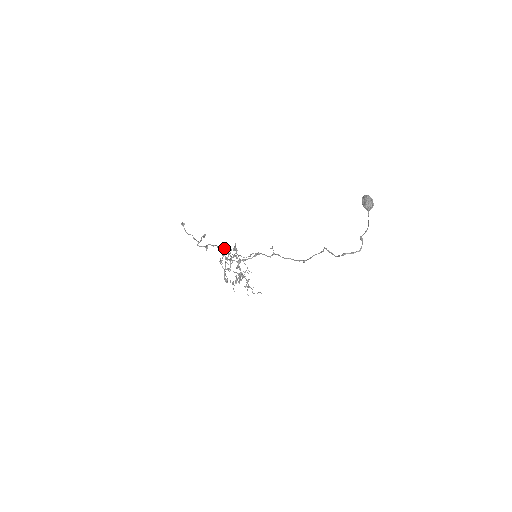
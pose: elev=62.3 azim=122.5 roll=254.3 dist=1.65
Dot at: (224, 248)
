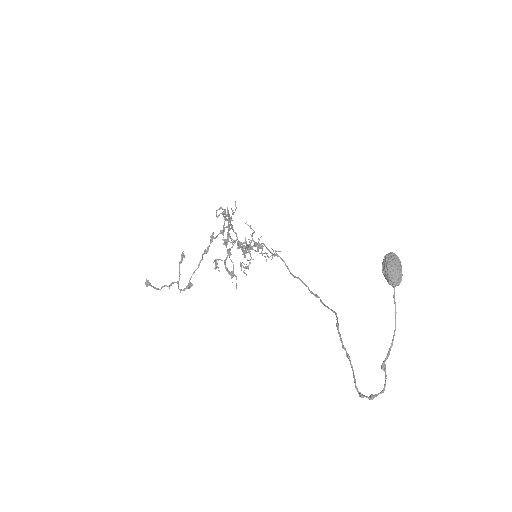
Dot at: (214, 238)
